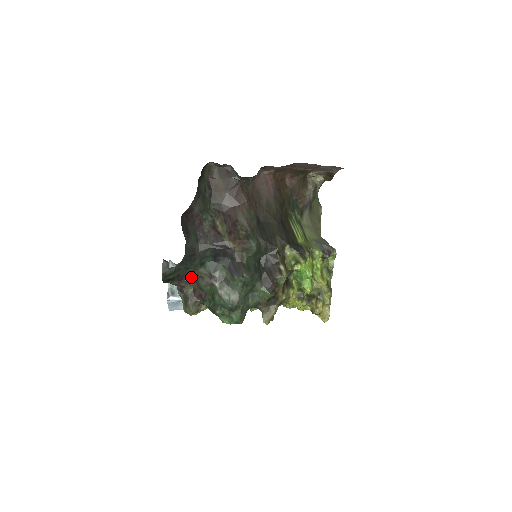
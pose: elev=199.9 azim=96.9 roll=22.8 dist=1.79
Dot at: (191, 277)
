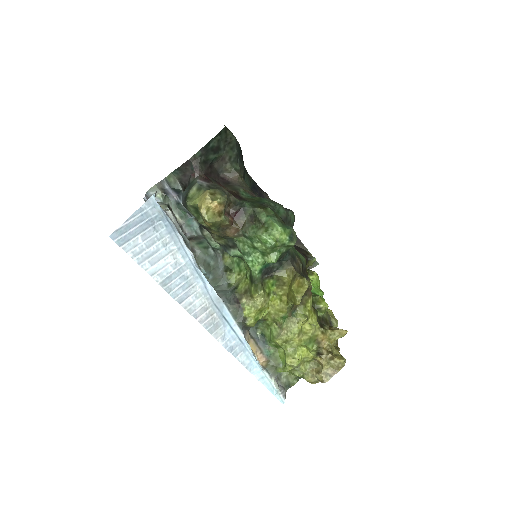
Dot at: (219, 183)
